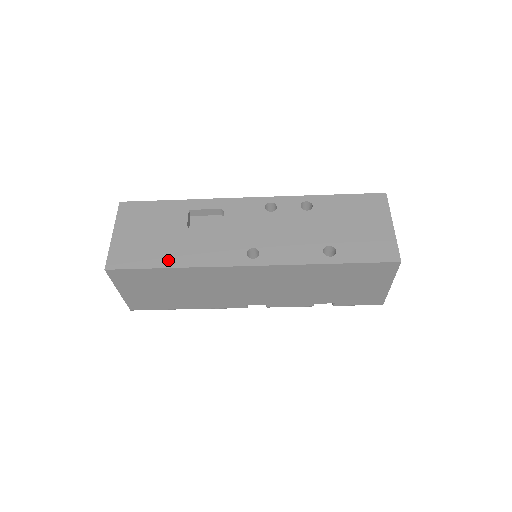
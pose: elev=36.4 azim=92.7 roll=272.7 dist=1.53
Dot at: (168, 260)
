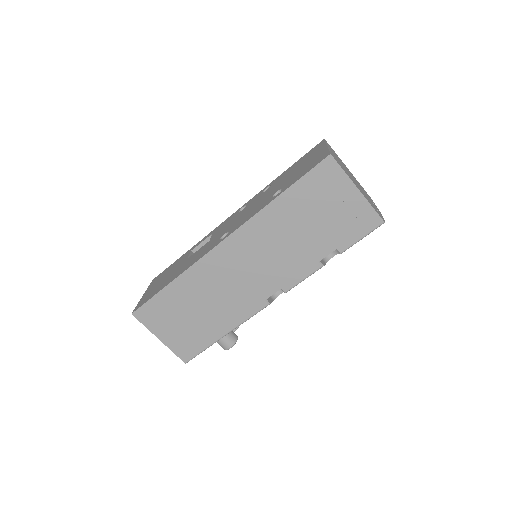
Dot at: (170, 281)
